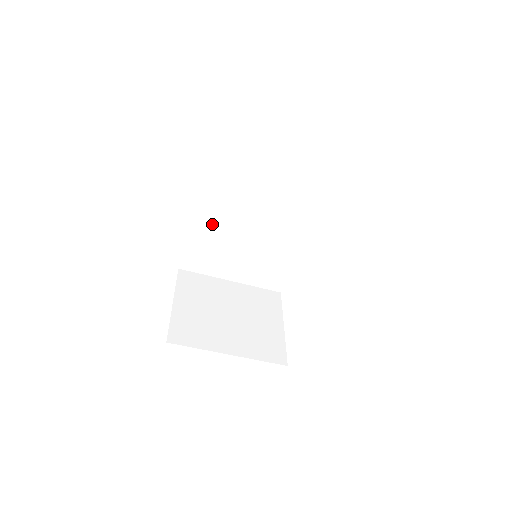
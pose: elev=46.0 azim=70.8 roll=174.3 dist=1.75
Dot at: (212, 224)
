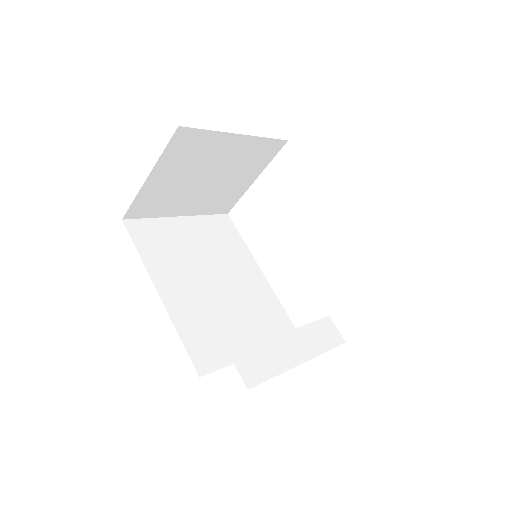
Dot at: occluded
